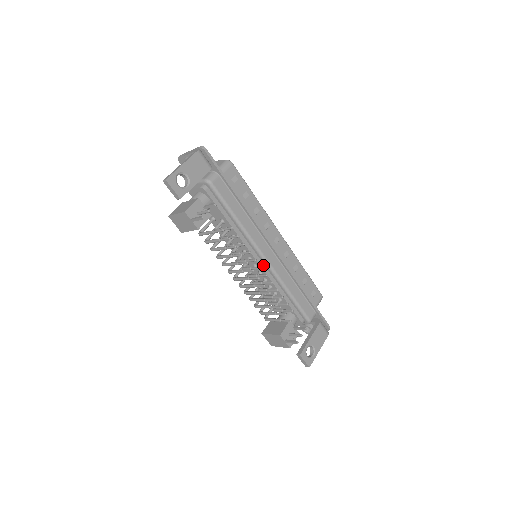
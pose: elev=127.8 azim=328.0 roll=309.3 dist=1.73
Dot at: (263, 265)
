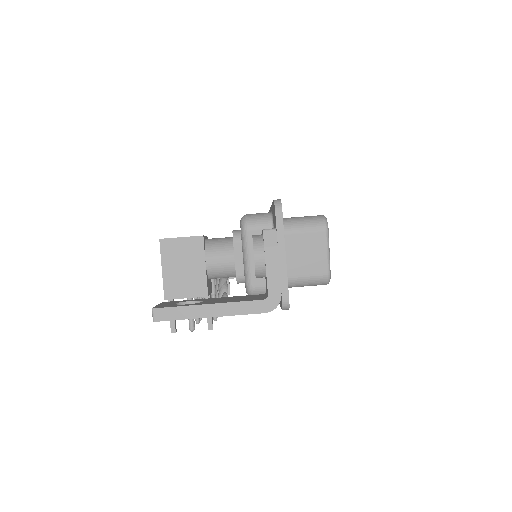
Dot at: occluded
